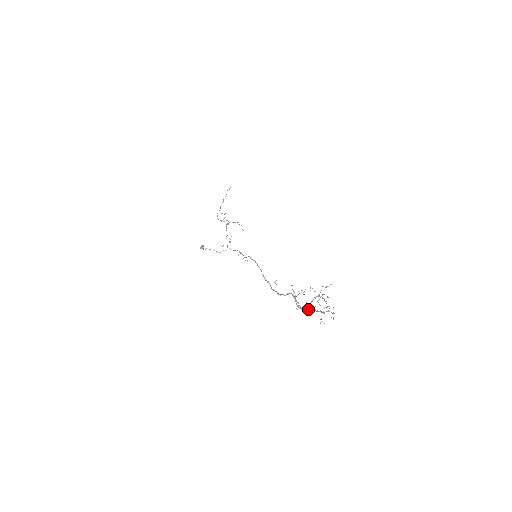
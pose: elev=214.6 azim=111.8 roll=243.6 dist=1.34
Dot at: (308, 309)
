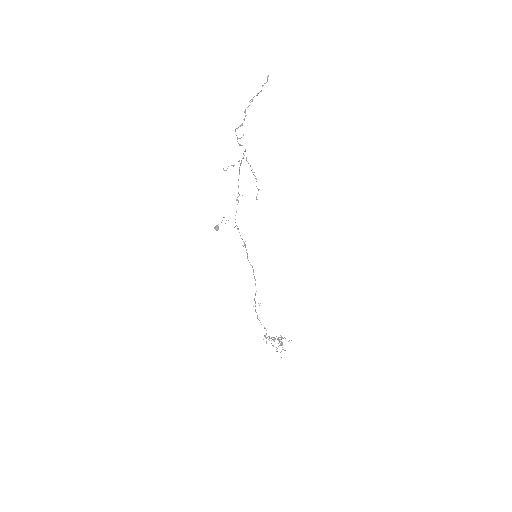
Dot at: occluded
